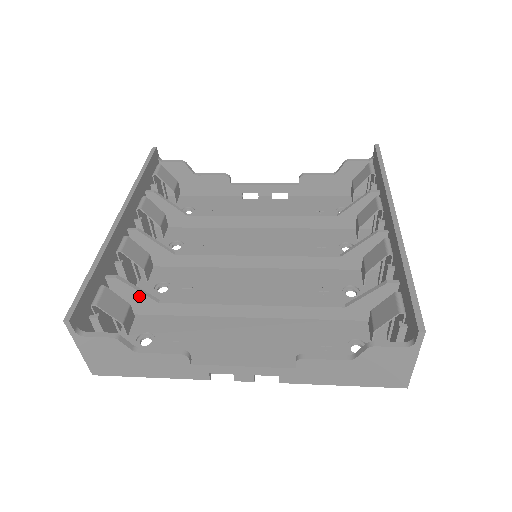
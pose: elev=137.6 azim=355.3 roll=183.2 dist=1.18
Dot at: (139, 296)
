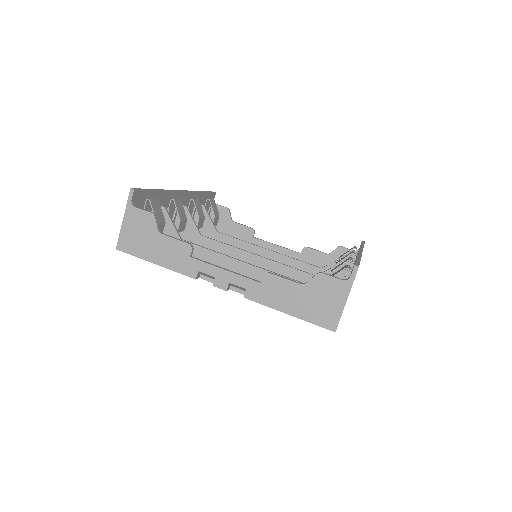
Dot at: (170, 229)
